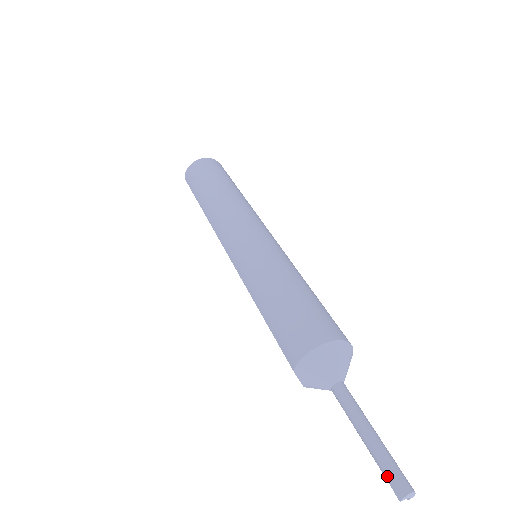
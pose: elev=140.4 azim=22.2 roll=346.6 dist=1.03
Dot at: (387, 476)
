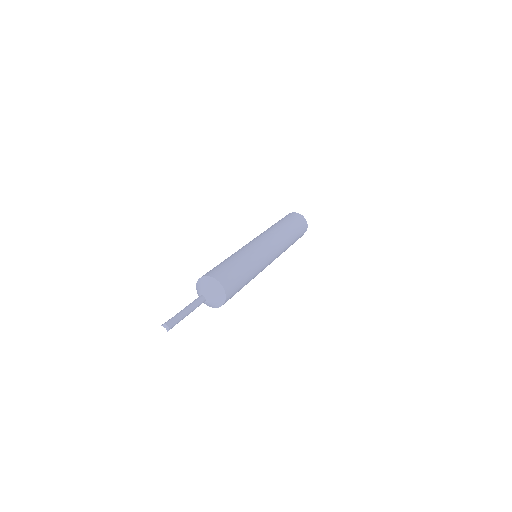
Dot at: (170, 320)
